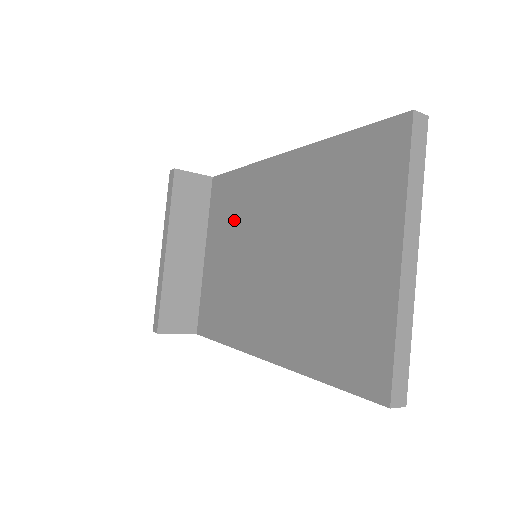
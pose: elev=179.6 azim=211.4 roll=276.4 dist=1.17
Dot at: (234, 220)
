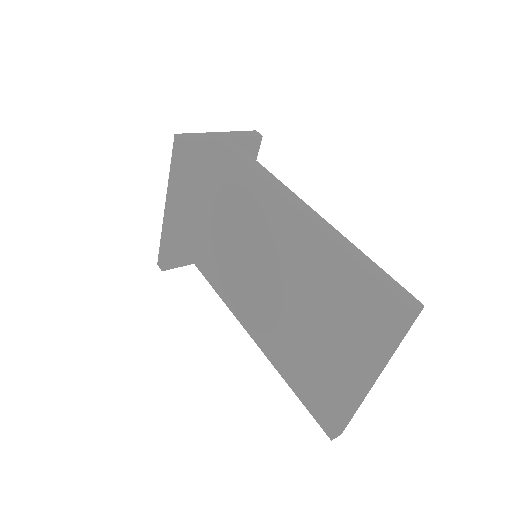
Dot at: (239, 211)
